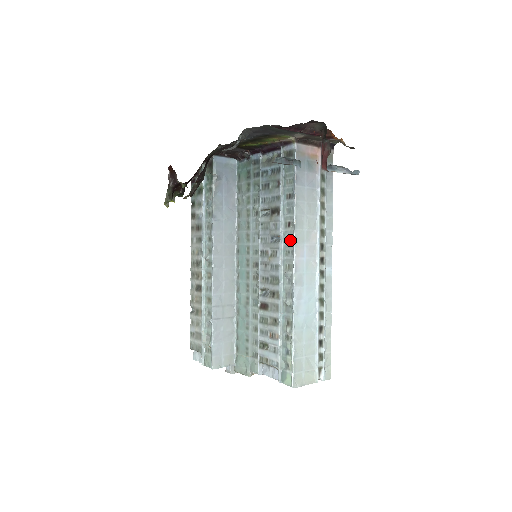
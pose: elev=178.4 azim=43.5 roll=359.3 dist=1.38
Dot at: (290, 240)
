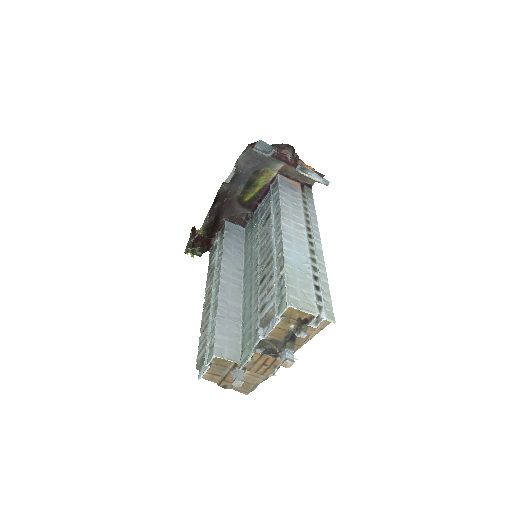
Dot at: (279, 220)
